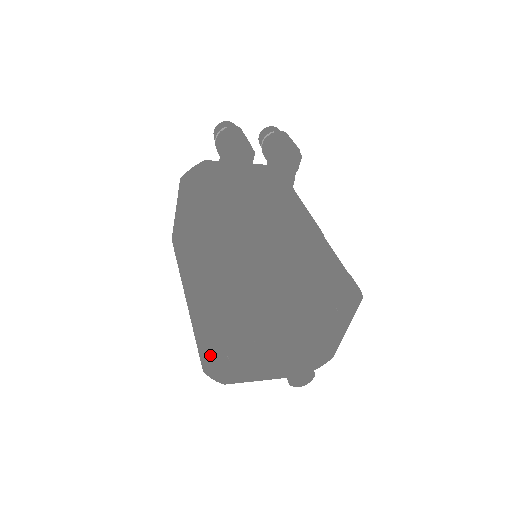
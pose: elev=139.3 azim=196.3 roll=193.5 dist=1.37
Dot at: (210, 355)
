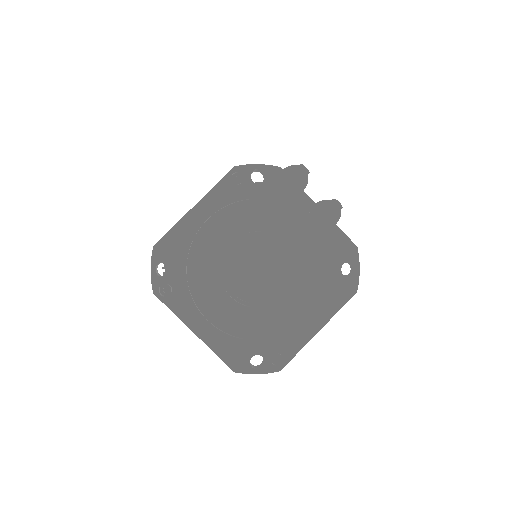
Dot at: (177, 229)
